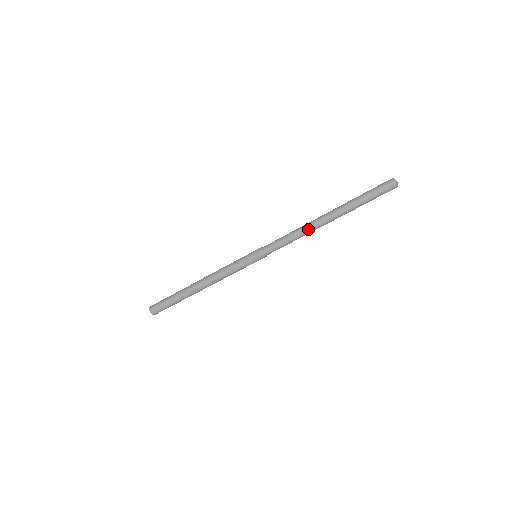
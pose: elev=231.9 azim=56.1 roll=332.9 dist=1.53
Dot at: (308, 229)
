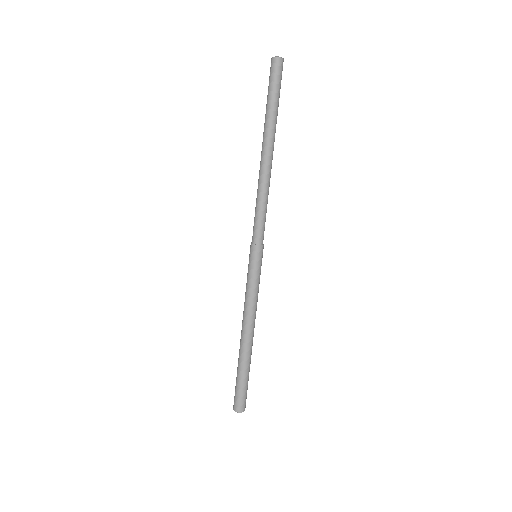
Dot at: (260, 180)
